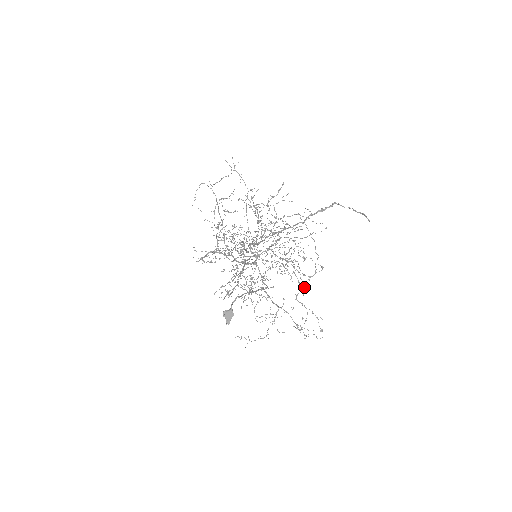
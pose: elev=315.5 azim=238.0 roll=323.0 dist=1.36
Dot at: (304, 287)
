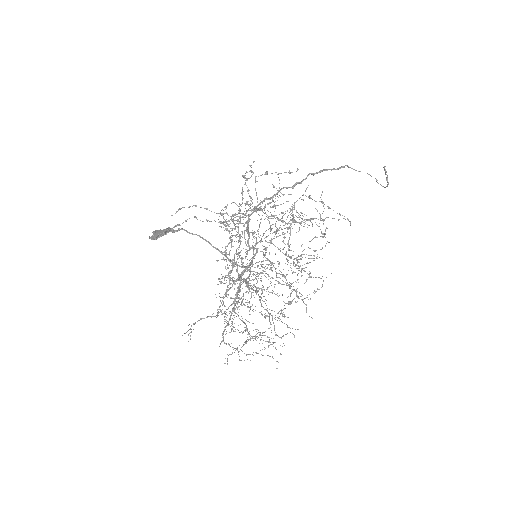
Dot at: occluded
